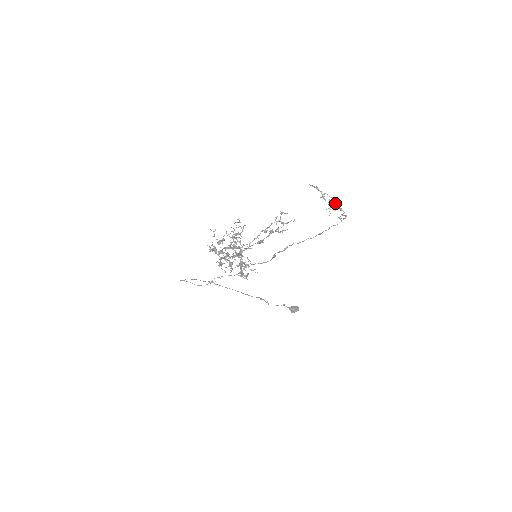
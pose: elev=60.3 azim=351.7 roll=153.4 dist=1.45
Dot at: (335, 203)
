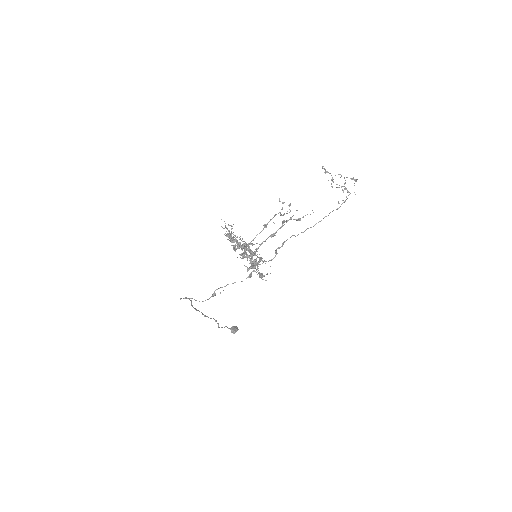
Dot at: (356, 181)
